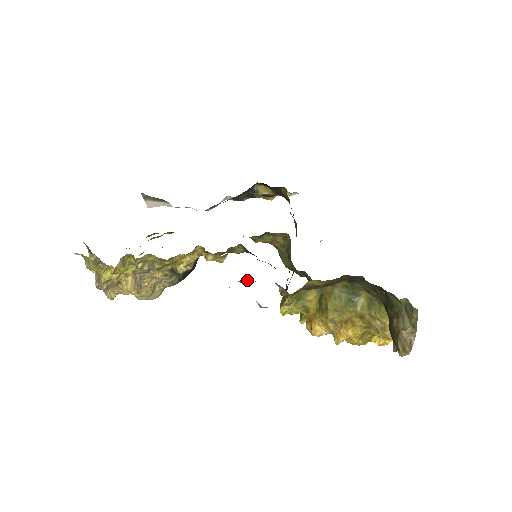
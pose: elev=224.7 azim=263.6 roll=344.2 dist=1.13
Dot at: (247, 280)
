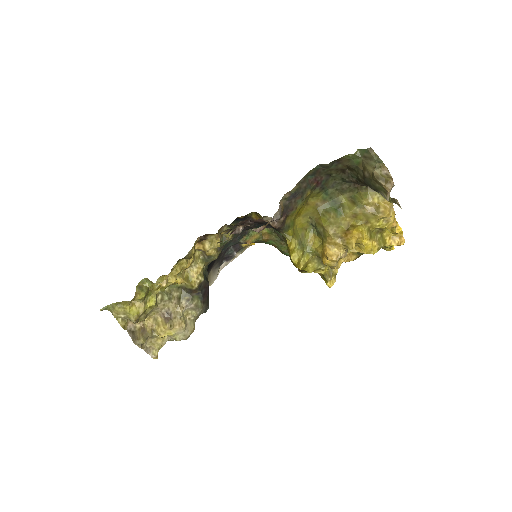
Dot at: (238, 227)
